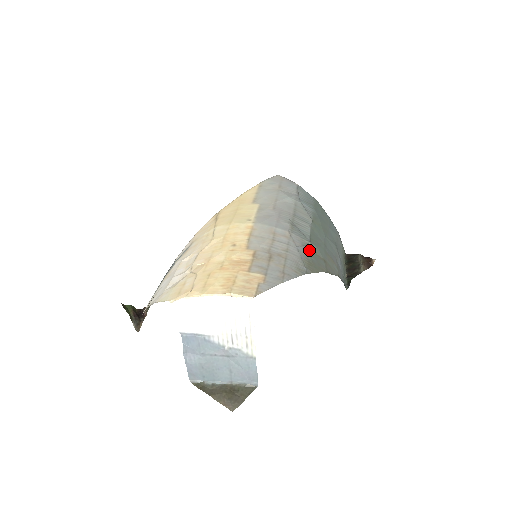
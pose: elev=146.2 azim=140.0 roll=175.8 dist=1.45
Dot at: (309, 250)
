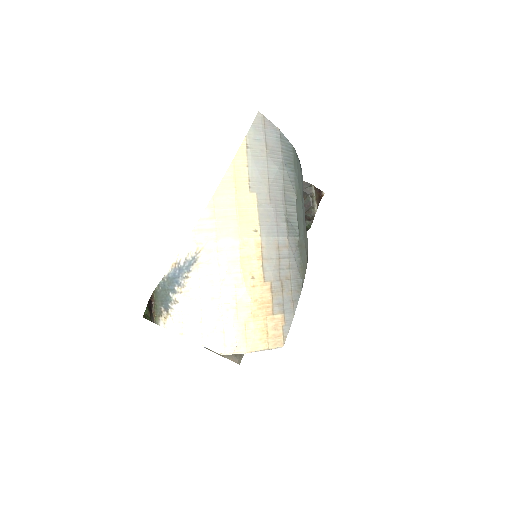
Dot at: (300, 249)
